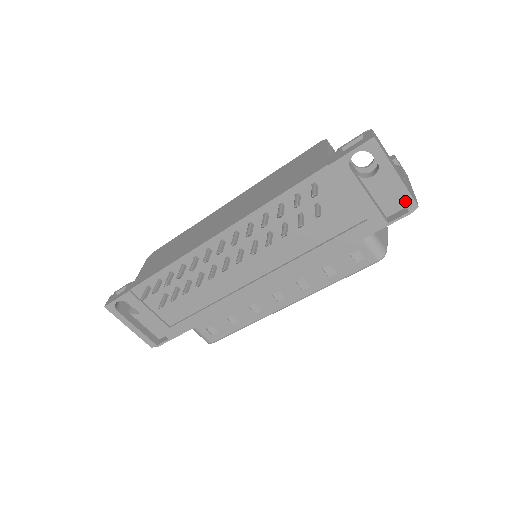
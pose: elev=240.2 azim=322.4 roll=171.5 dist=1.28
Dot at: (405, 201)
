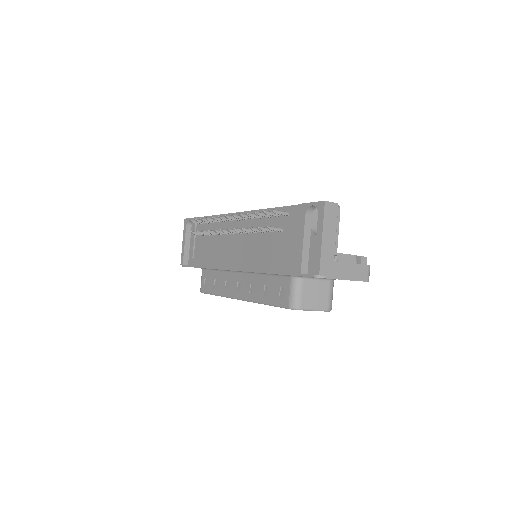
Dot at: (316, 264)
